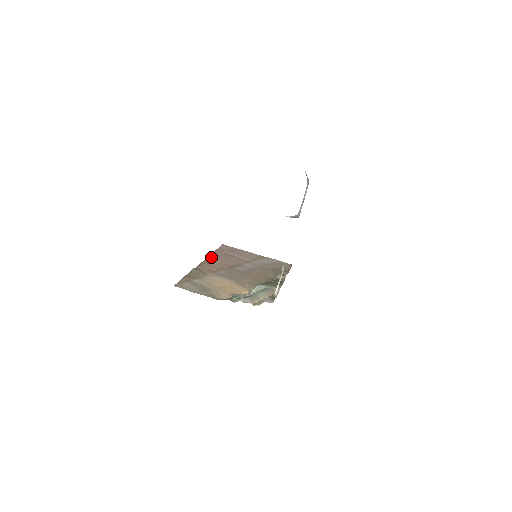
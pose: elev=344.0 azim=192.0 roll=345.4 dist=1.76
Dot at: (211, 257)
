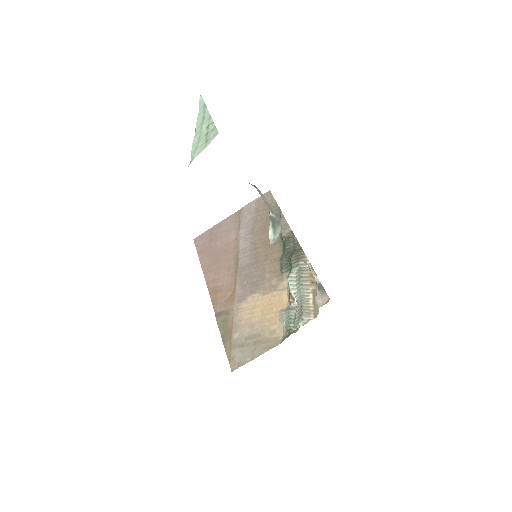
Dot at: (207, 276)
